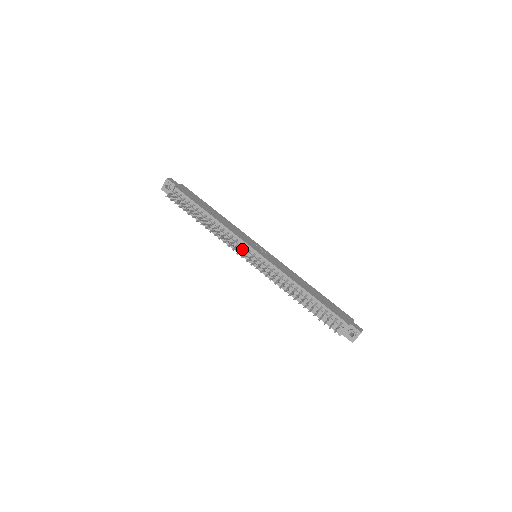
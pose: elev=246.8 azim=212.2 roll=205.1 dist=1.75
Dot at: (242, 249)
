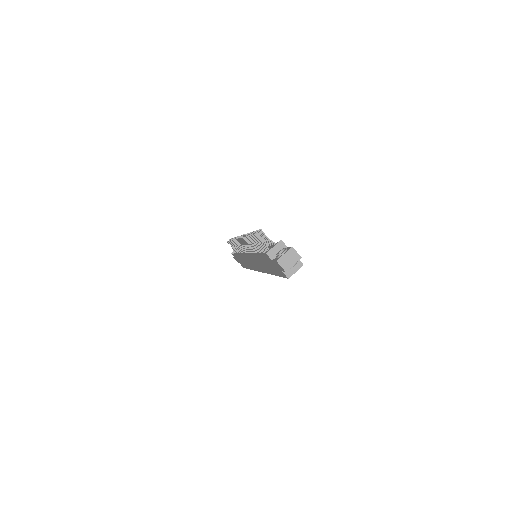
Dot at: occluded
